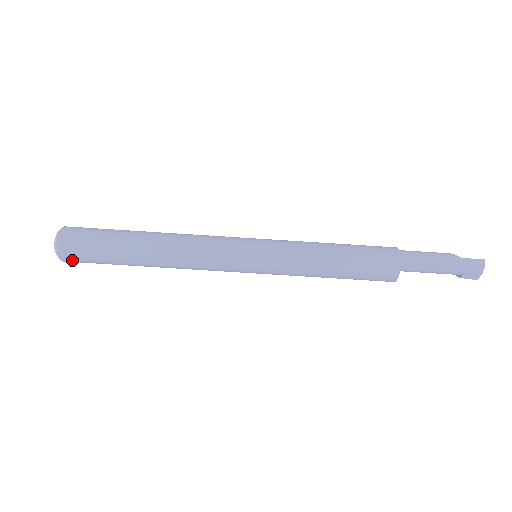
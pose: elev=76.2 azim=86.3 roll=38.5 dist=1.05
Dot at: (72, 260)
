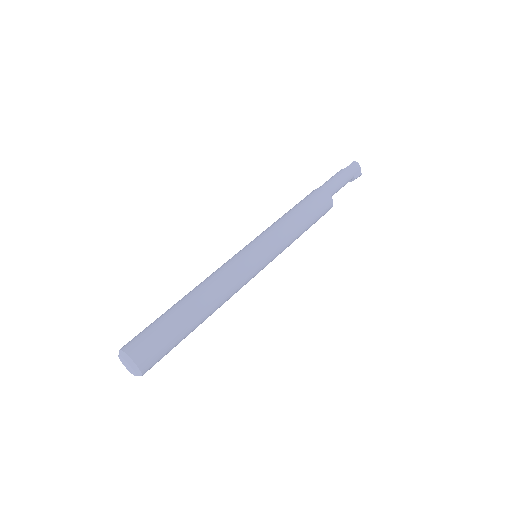
Dot at: (150, 364)
